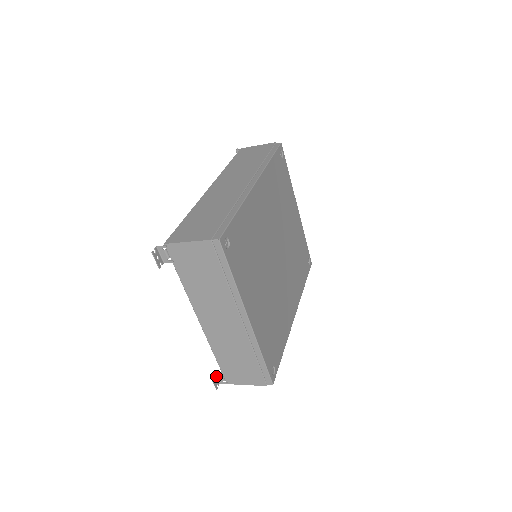
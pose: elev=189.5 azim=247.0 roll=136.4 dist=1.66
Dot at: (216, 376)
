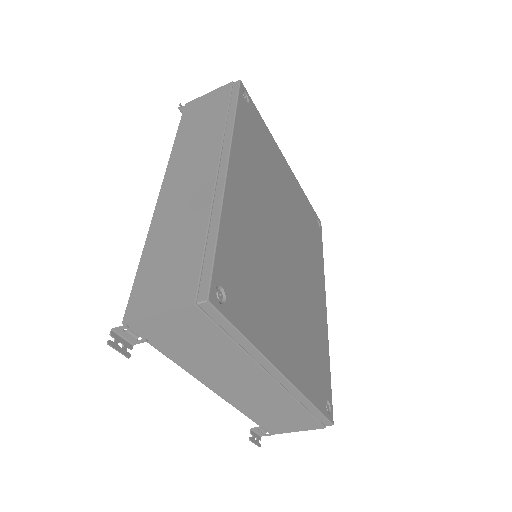
Dot at: (254, 432)
